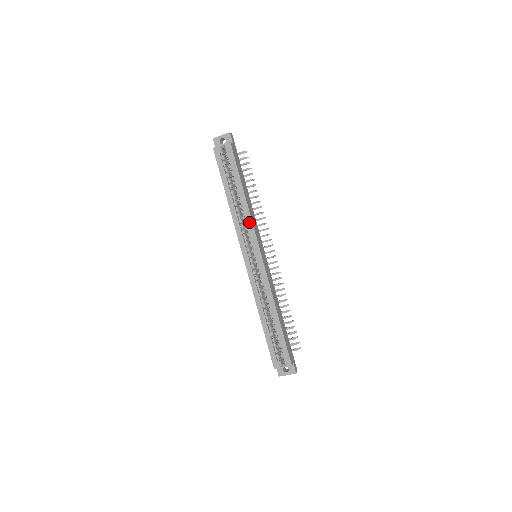
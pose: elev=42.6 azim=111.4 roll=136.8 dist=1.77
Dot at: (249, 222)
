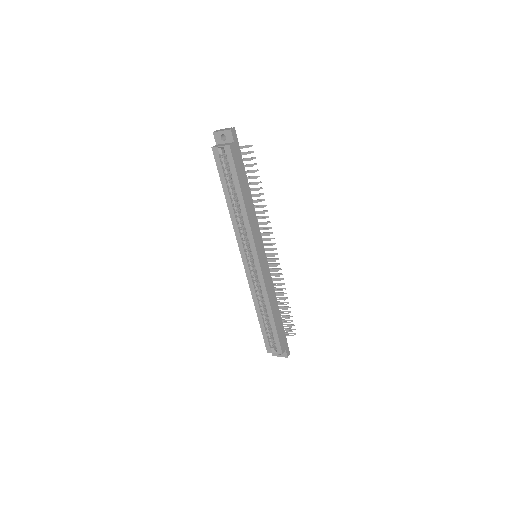
Dot at: (248, 229)
